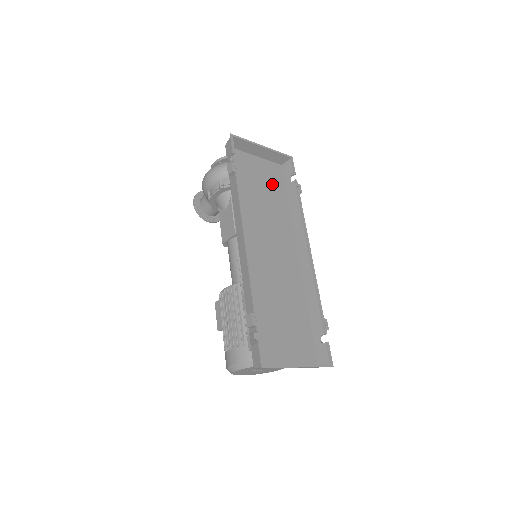
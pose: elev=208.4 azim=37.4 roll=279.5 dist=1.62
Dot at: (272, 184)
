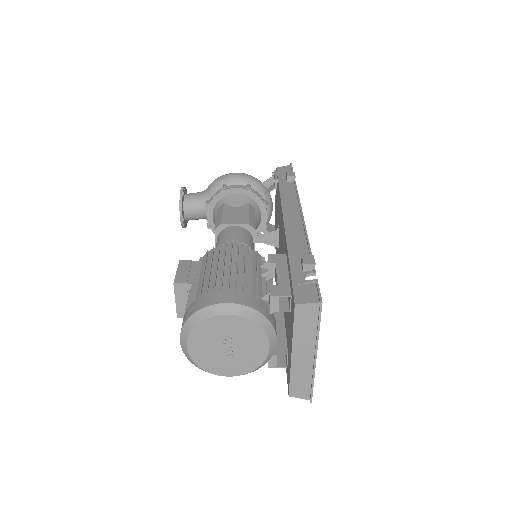
Dot at: occluded
